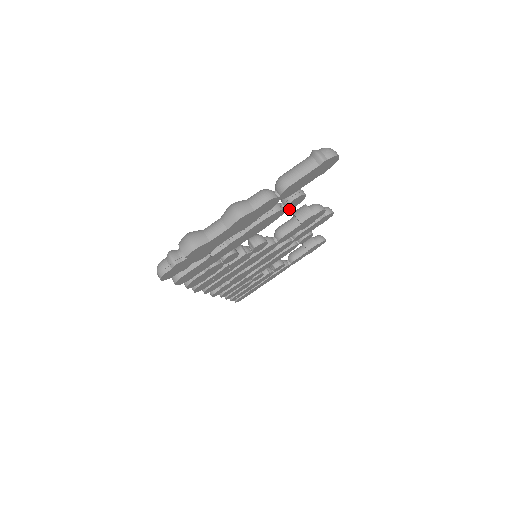
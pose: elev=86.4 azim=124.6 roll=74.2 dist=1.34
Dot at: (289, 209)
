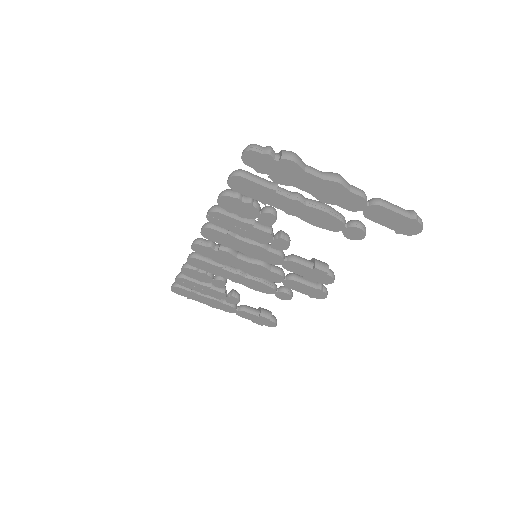
Dot at: (343, 234)
